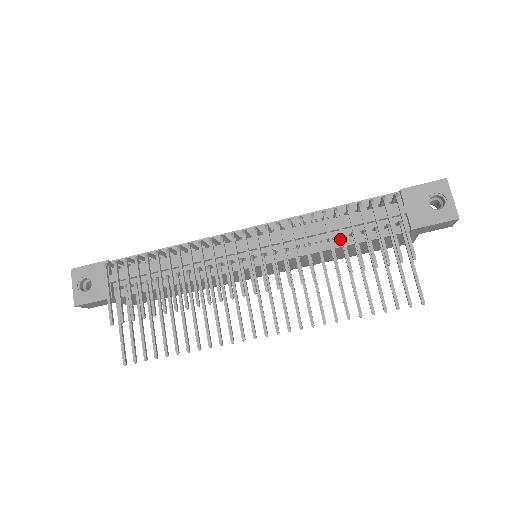
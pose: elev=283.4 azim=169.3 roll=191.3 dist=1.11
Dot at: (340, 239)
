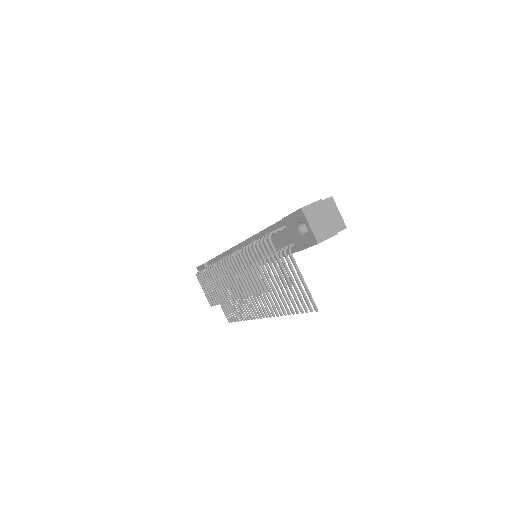
Dot at: occluded
